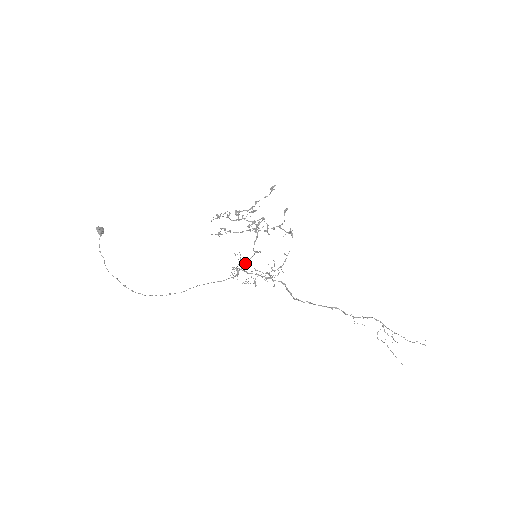
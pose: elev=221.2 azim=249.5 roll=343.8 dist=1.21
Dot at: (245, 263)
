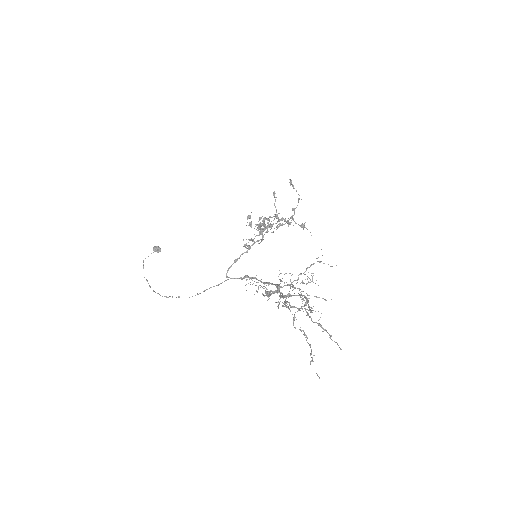
Dot at: (234, 261)
